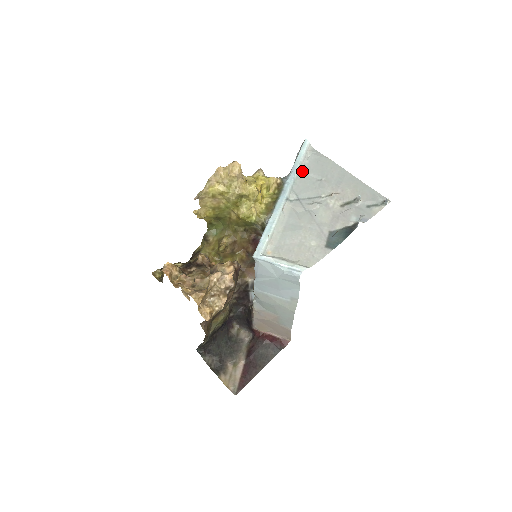
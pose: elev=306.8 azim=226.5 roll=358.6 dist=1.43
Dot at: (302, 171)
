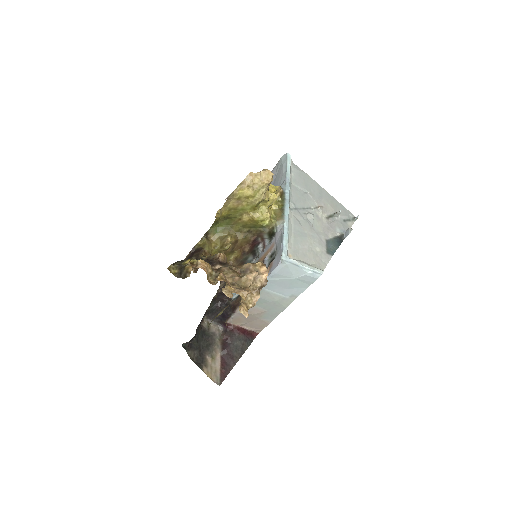
Dot at: (291, 182)
